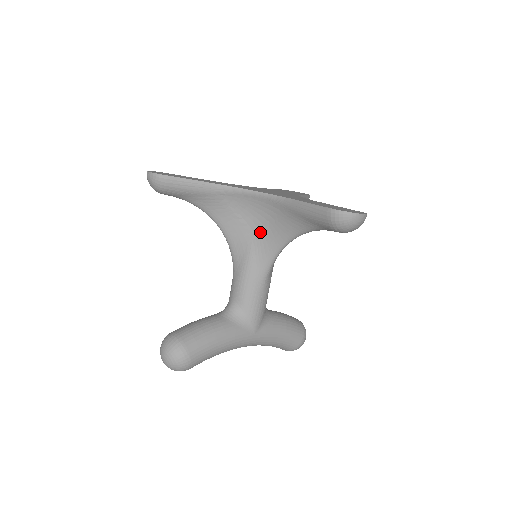
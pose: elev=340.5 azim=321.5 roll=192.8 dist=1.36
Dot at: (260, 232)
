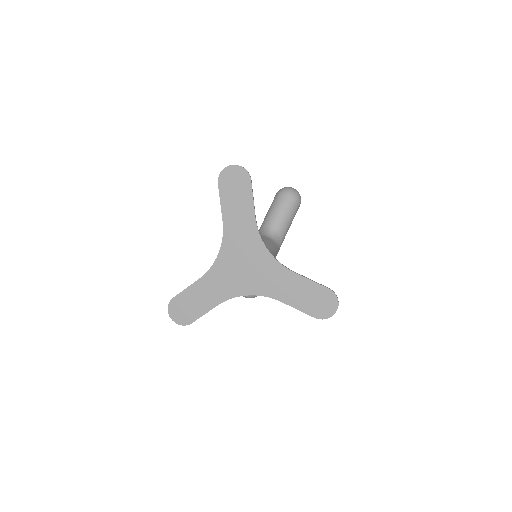
Dot at: occluded
